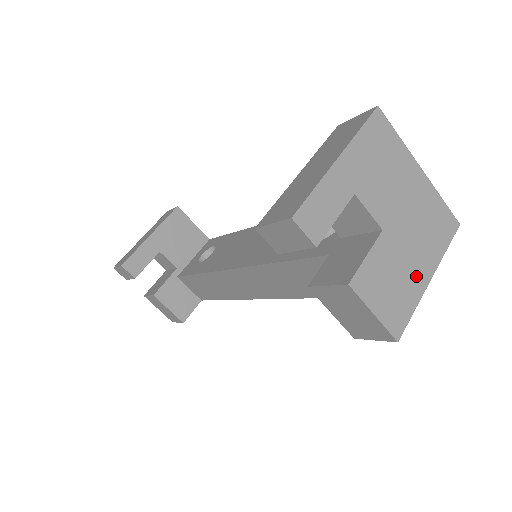
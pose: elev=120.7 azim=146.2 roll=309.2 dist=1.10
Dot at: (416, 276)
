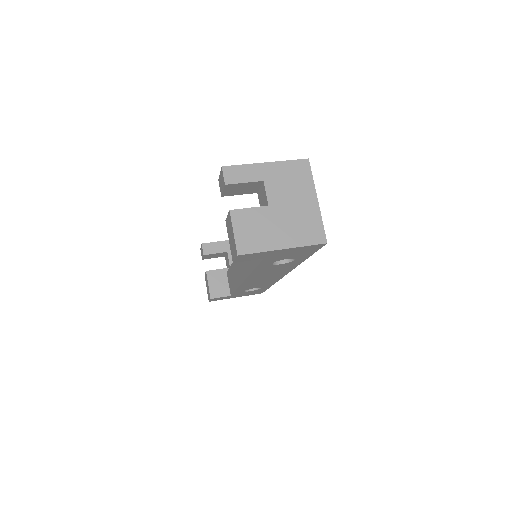
Dot at: (274, 240)
